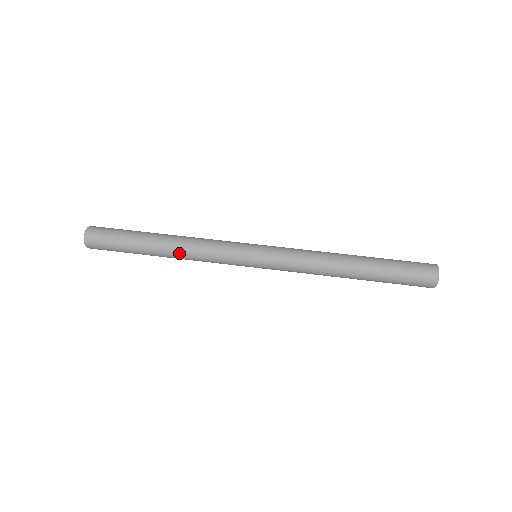
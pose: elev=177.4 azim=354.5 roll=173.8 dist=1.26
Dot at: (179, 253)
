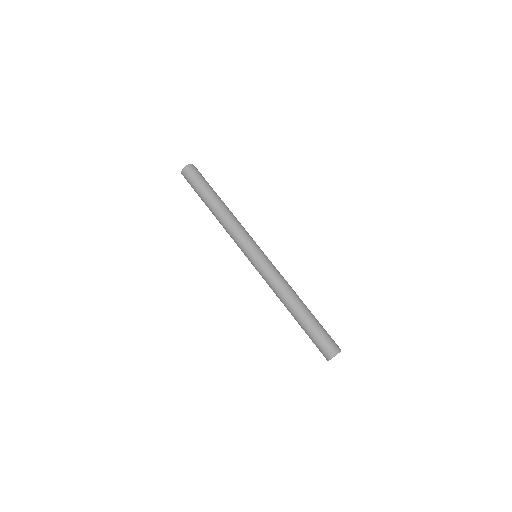
Dot at: (220, 218)
